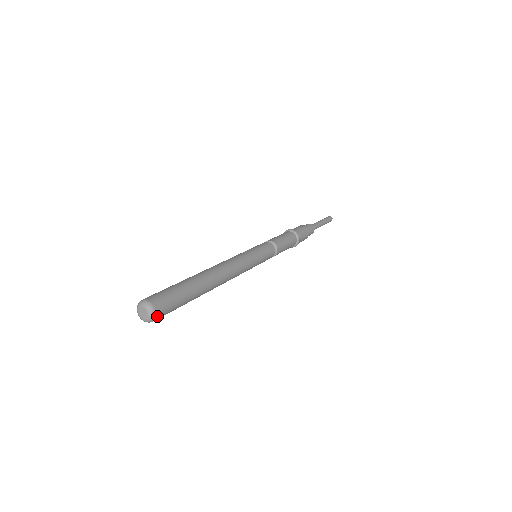
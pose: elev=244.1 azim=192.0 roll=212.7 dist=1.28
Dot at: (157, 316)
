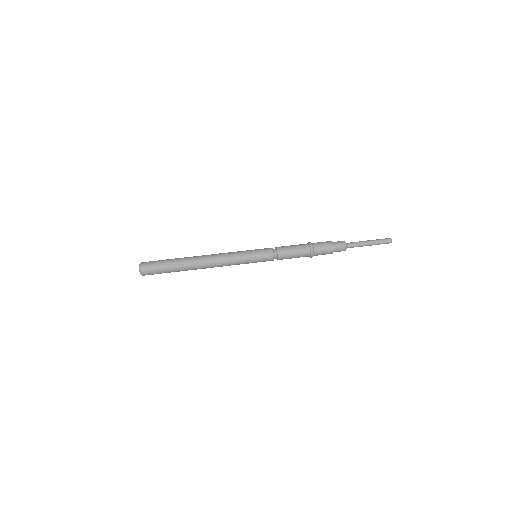
Dot at: (143, 270)
